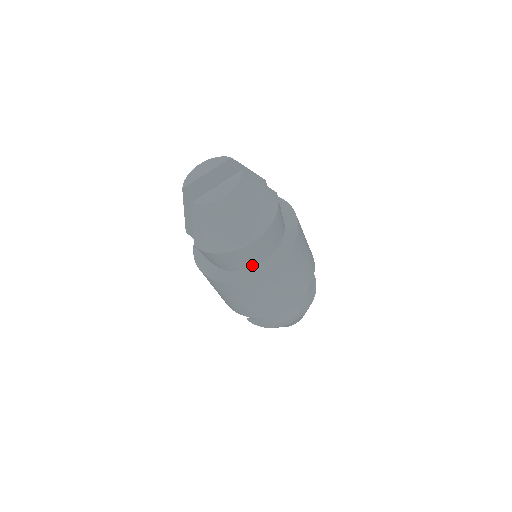
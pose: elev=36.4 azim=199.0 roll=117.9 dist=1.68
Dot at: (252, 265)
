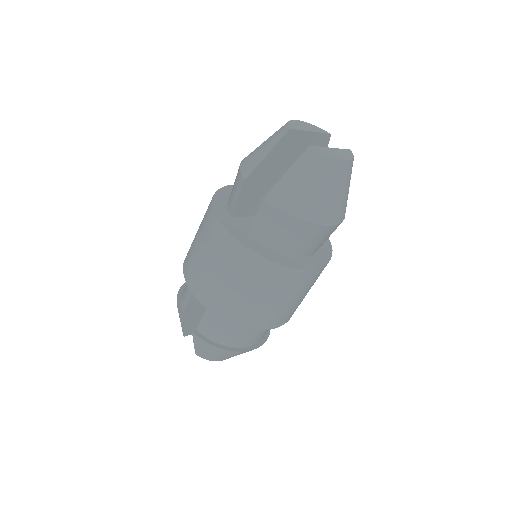
Dot at: (299, 254)
